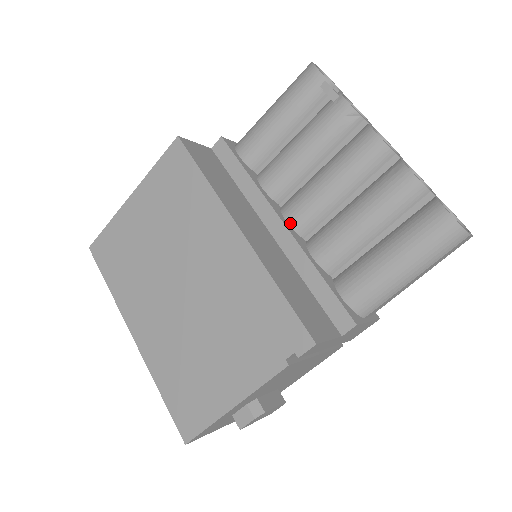
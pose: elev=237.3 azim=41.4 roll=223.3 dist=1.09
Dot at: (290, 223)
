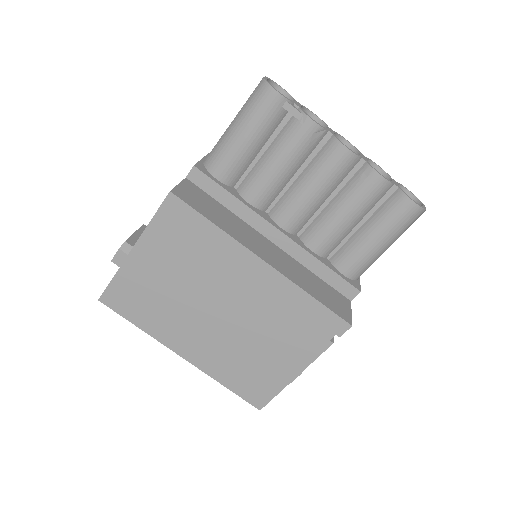
Dot at: (284, 228)
